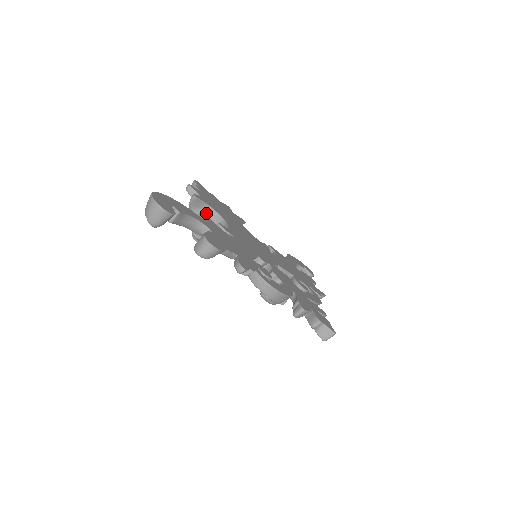
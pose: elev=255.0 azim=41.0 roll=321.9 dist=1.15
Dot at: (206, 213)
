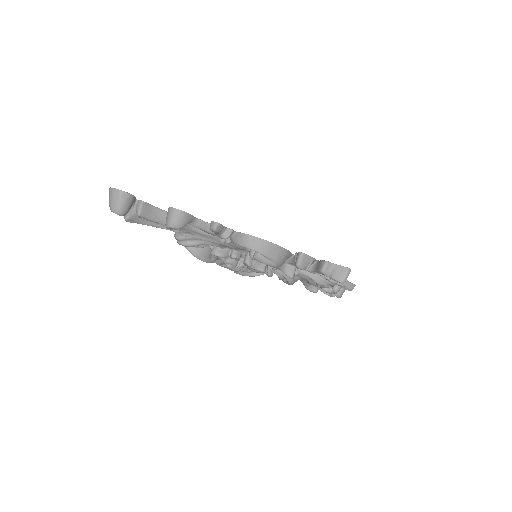
Dot at: occluded
